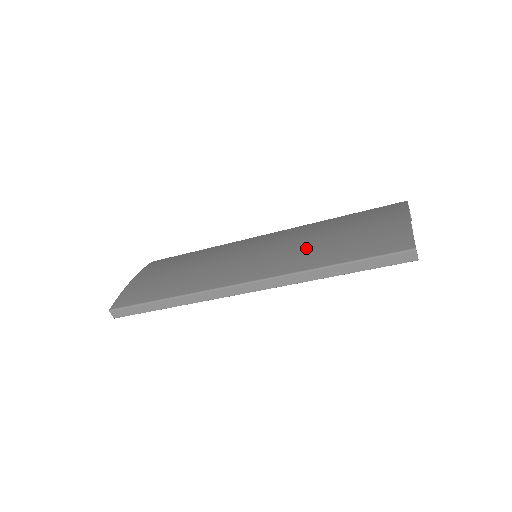
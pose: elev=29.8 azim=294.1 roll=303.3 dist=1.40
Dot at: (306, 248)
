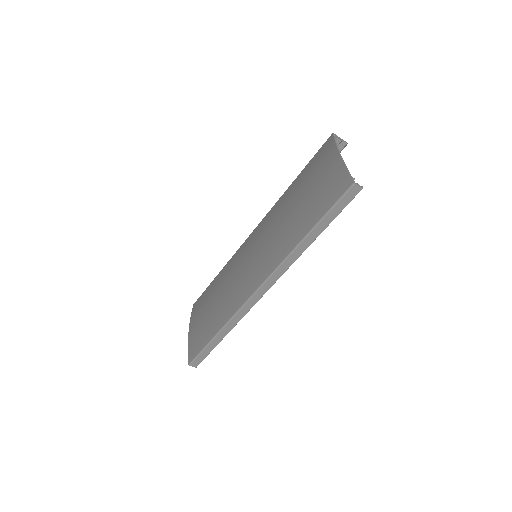
Dot at: (283, 230)
